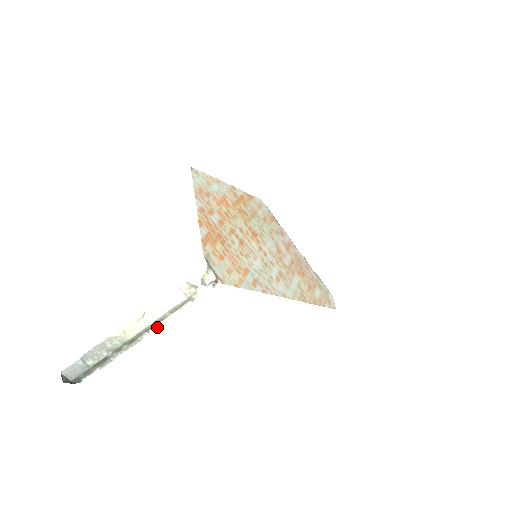
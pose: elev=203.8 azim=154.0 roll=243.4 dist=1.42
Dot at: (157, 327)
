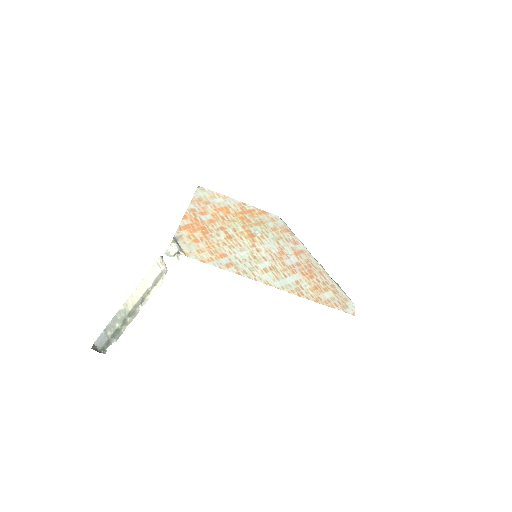
Dot at: (147, 300)
